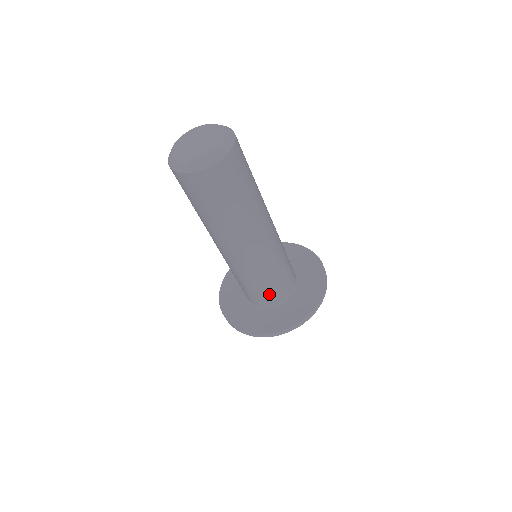
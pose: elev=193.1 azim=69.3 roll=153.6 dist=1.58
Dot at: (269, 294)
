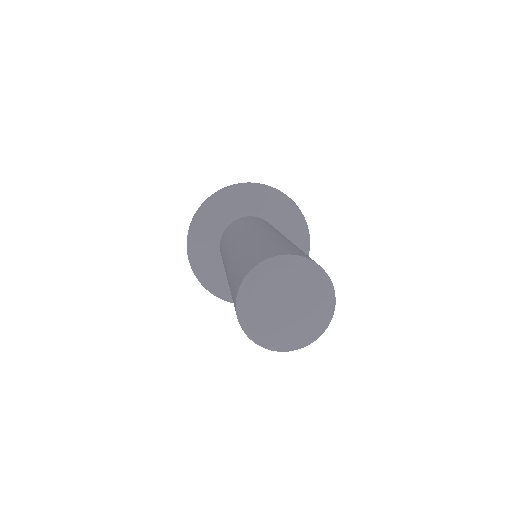
Dot at: occluded
